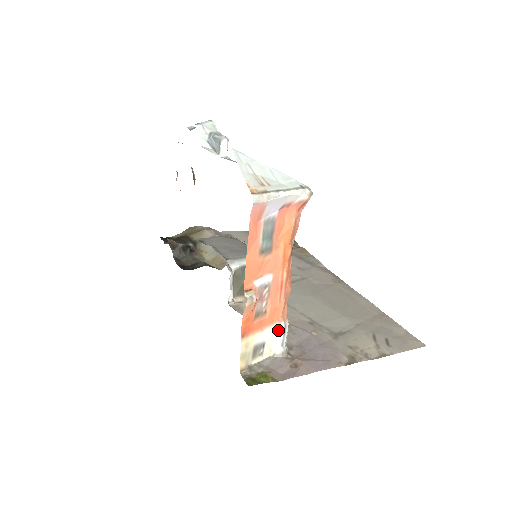
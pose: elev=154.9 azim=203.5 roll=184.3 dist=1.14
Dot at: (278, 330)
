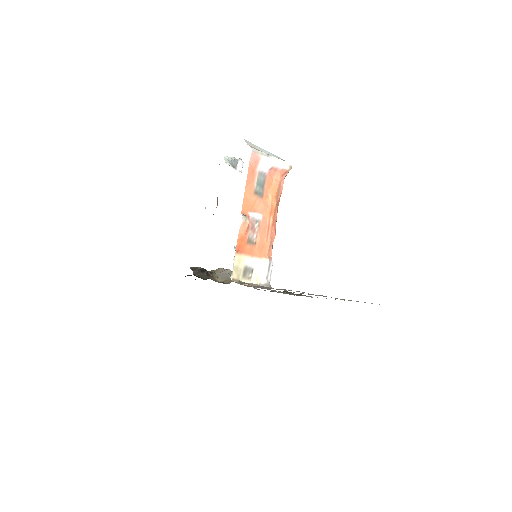
Dot at: (264, 264)
